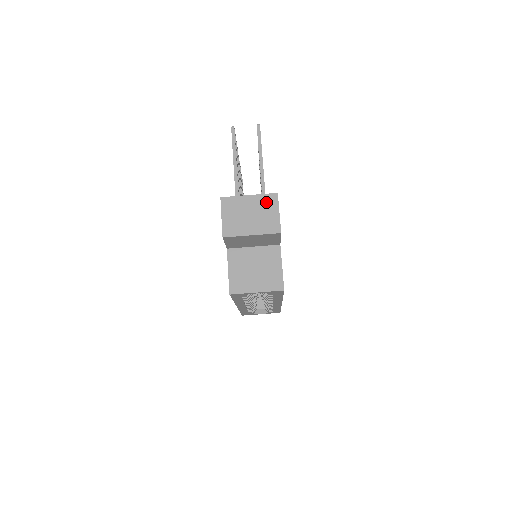
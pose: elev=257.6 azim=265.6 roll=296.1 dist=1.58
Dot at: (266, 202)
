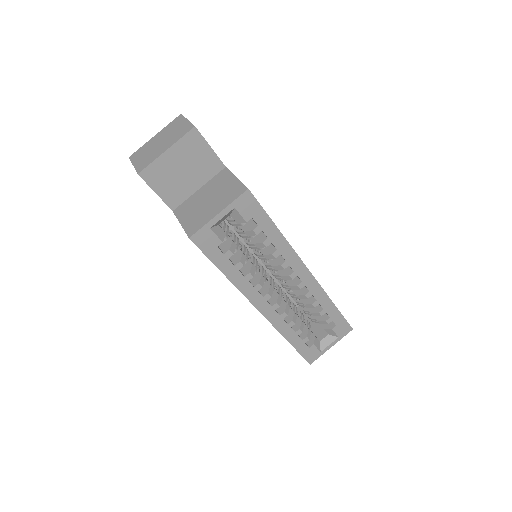
Dot at: (172, 126)
